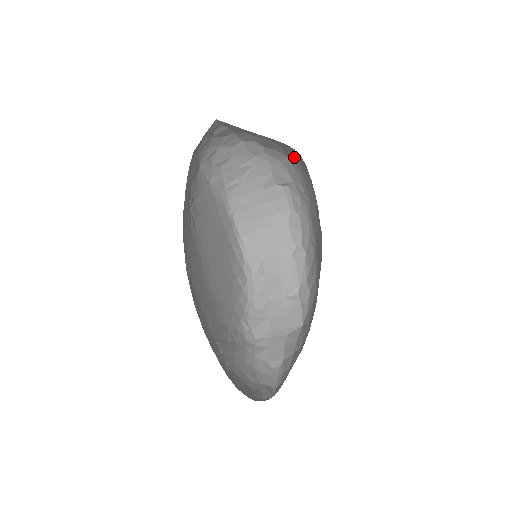
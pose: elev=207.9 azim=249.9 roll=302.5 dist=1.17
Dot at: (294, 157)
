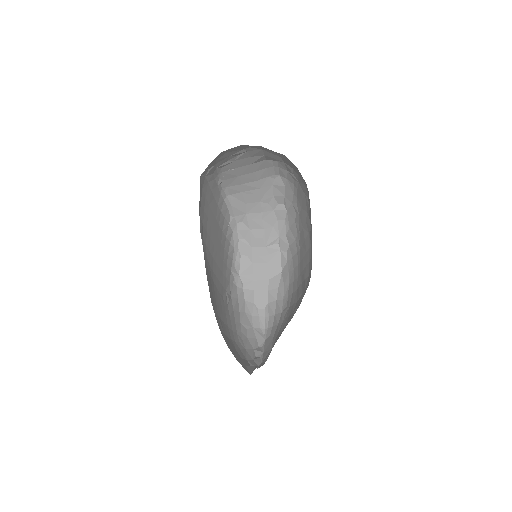
Dot at: occluded
